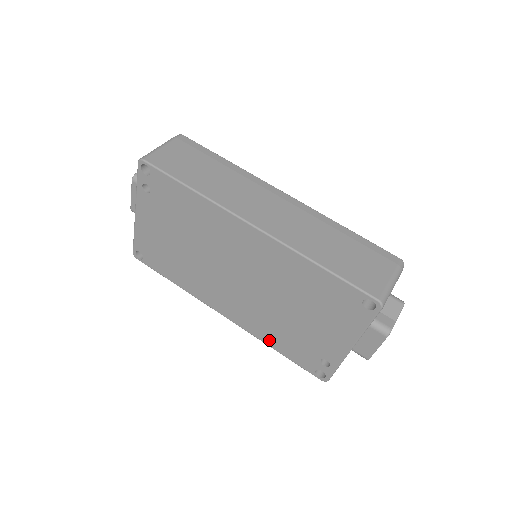
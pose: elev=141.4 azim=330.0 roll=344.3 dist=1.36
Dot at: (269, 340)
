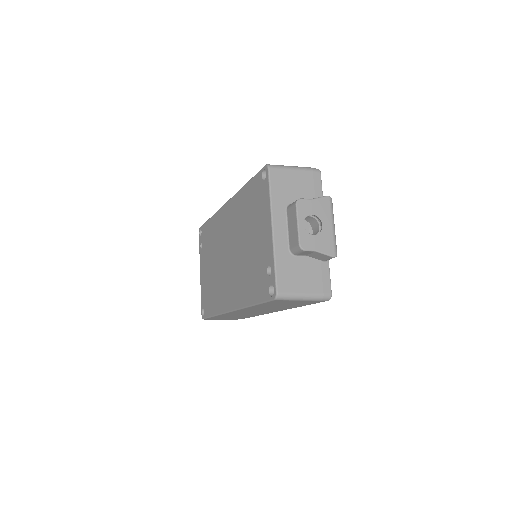
Dot at: (248, 298)
